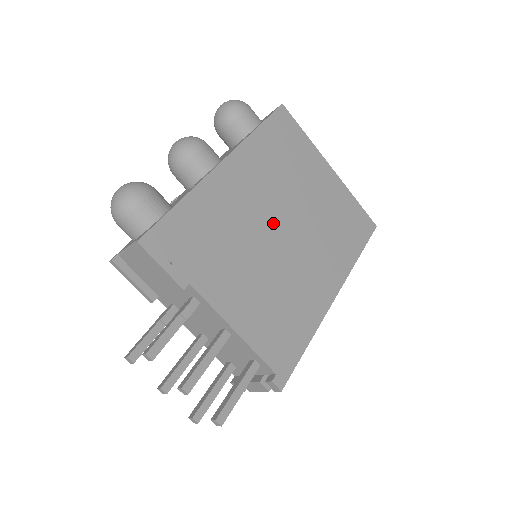
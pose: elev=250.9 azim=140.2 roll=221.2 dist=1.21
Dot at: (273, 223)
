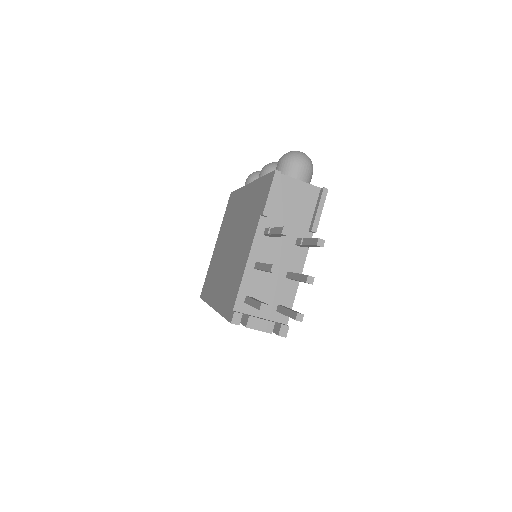
Dot at: occluded
